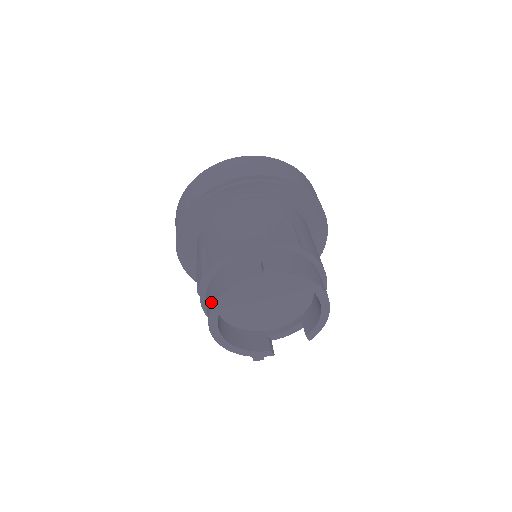
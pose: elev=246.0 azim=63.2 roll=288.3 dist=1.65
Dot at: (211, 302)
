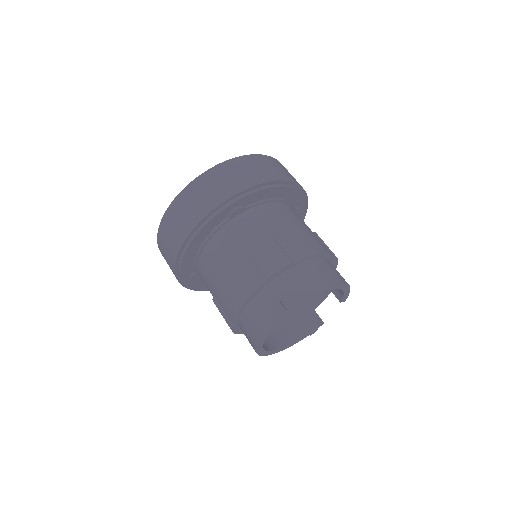
Dot at: occluded
